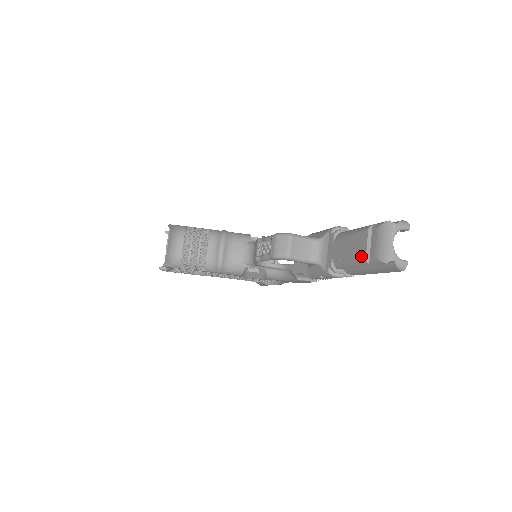
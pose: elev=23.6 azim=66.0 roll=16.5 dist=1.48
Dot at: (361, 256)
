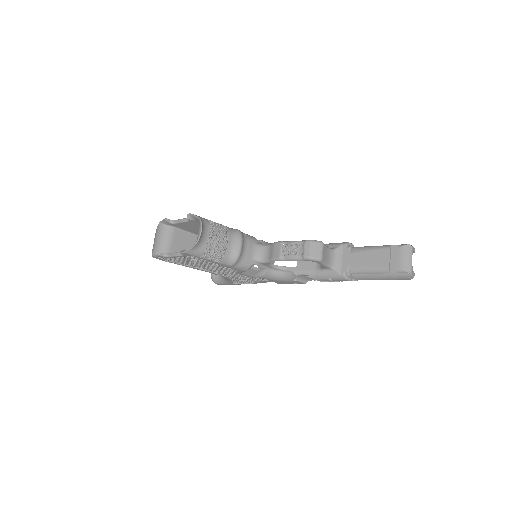
Dot at: (384, 266)
